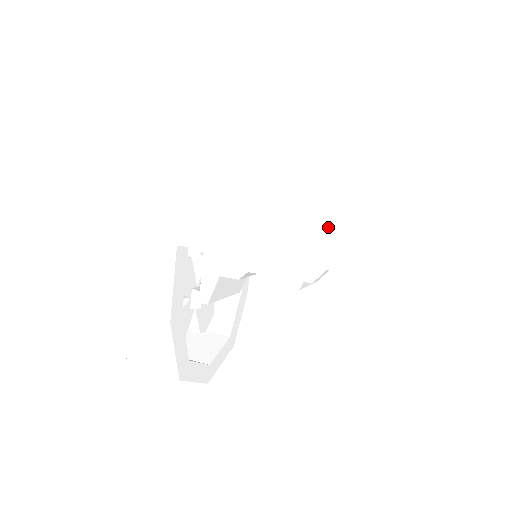
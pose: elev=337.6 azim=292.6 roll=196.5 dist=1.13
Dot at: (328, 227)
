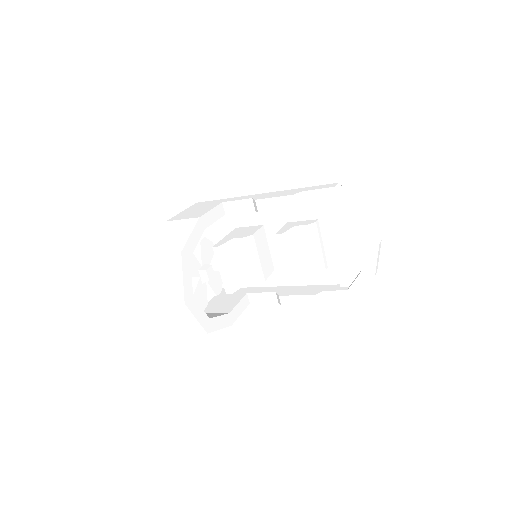
Dot at: occluded
